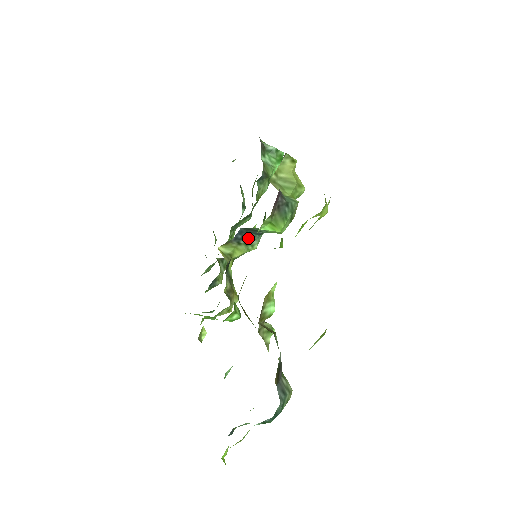
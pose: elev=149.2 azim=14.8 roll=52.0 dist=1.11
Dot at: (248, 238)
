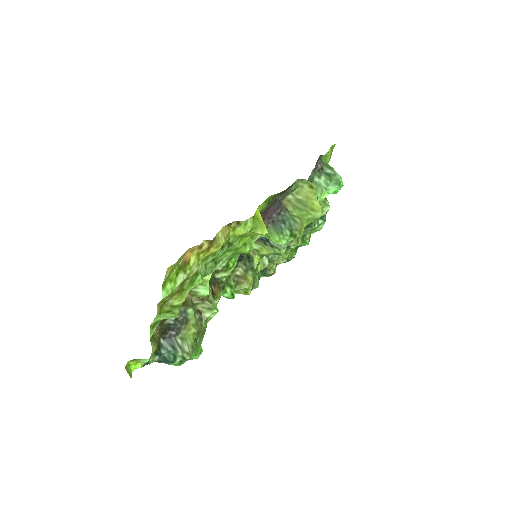
Dot at: (272, 242)
